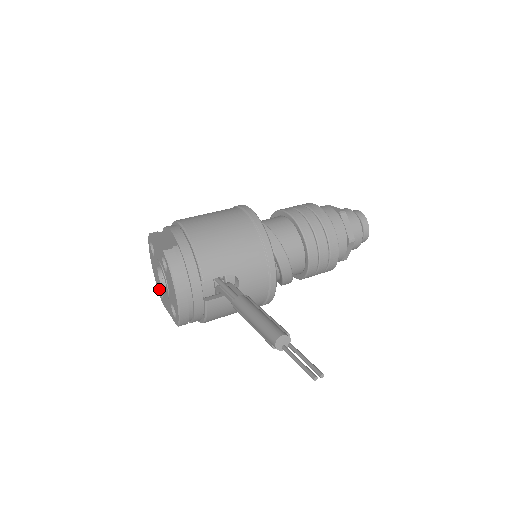
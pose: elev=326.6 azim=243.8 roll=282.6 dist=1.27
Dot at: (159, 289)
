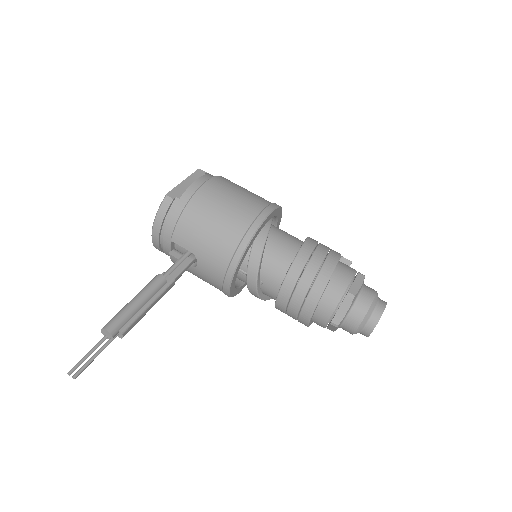
Dot at: occluded
